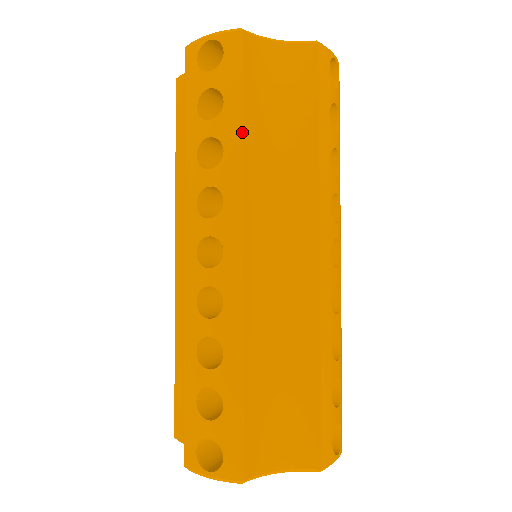
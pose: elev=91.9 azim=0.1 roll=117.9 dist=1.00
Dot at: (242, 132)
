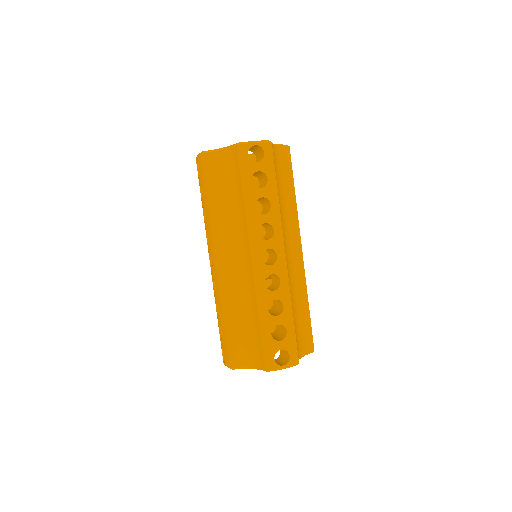
Dot at: occluded
